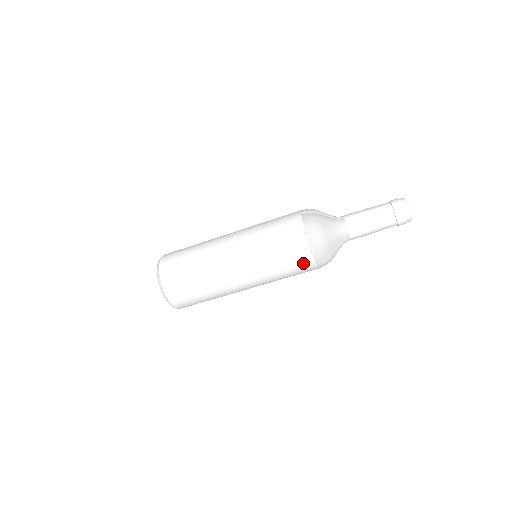
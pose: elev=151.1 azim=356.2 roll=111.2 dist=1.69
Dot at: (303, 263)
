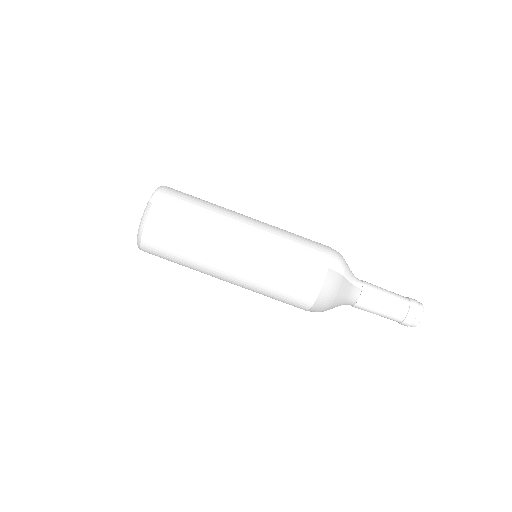
Dot at: (295, 306)
